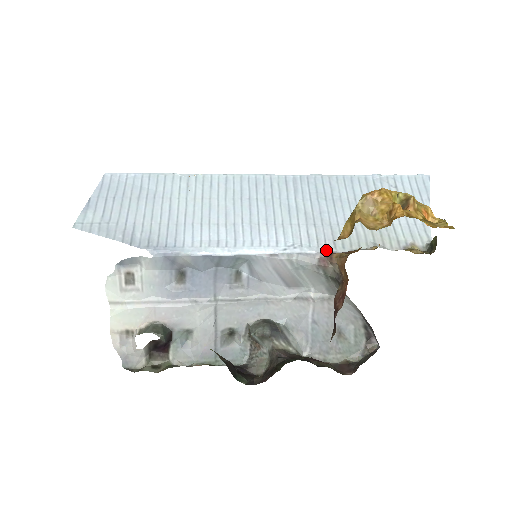
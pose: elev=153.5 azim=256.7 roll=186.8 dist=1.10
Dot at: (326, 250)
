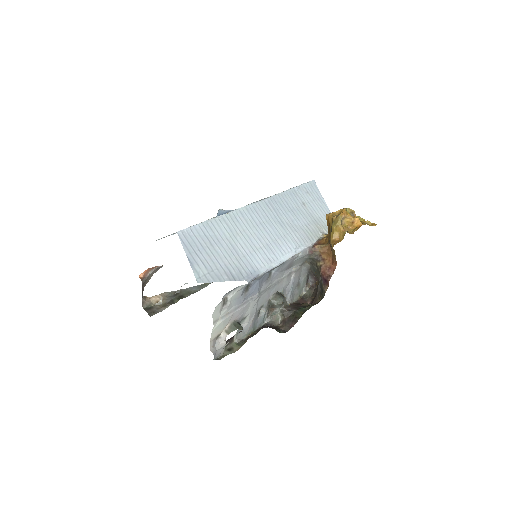
Dot at: (309, 244)
